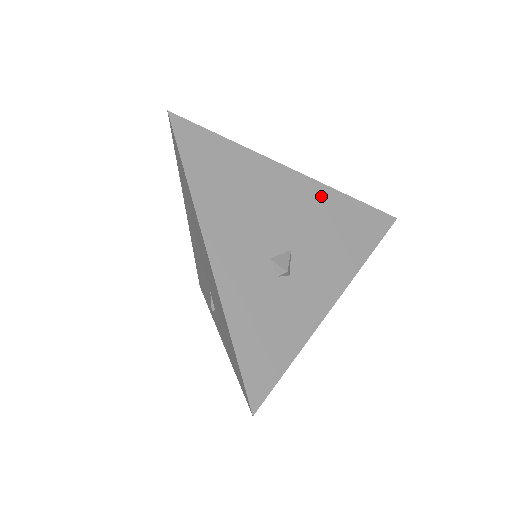
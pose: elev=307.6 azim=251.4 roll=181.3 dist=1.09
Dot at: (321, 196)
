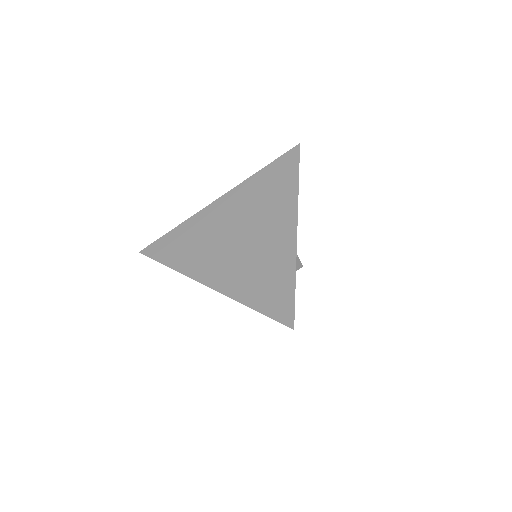
Dot at: occluded
